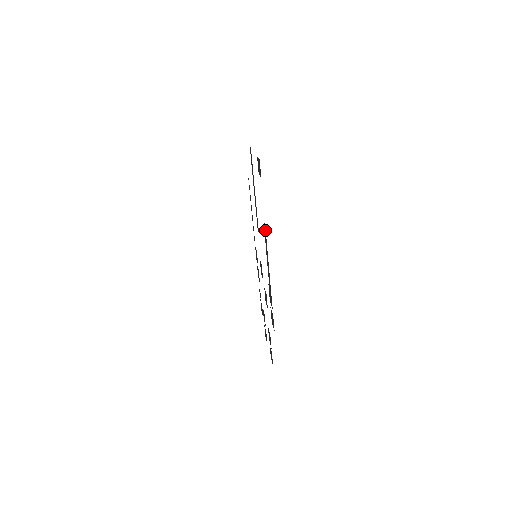
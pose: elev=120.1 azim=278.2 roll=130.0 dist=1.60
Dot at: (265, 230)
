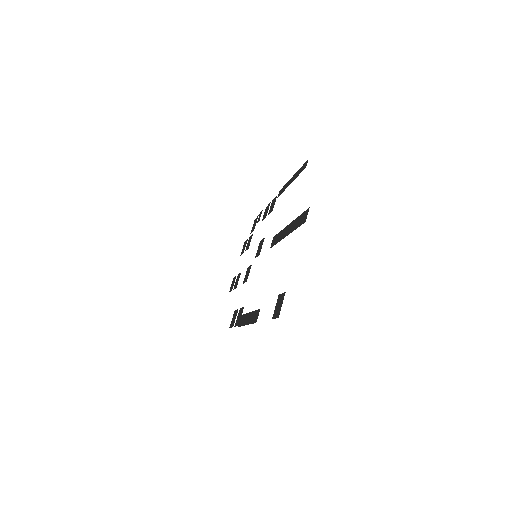
Dot at: (255, 321)
